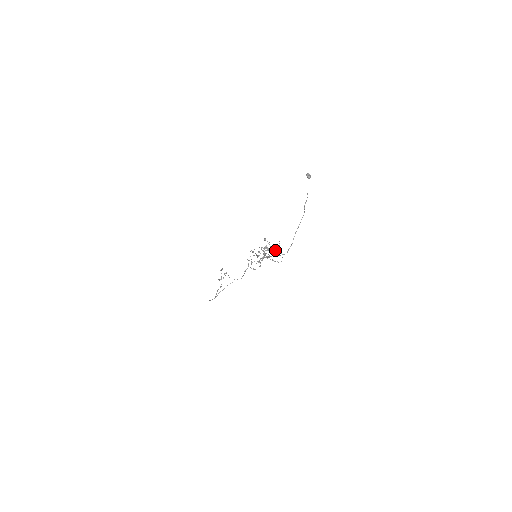
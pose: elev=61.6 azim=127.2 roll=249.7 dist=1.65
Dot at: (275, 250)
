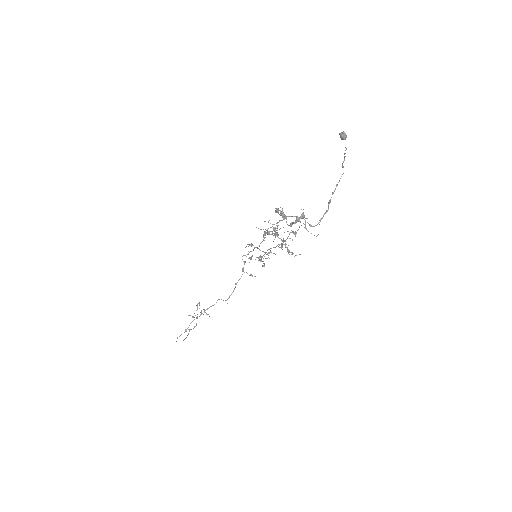
Dot at: (297, 219)
